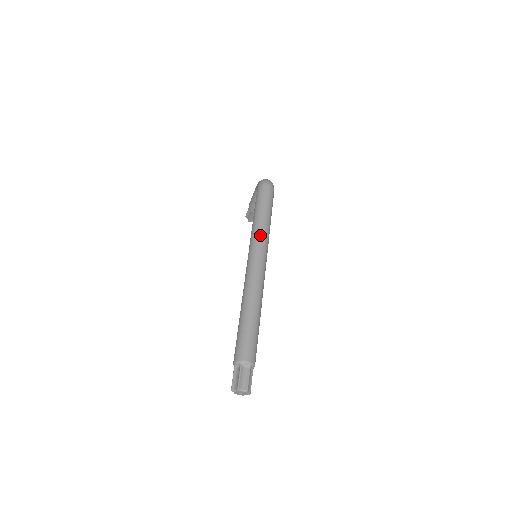
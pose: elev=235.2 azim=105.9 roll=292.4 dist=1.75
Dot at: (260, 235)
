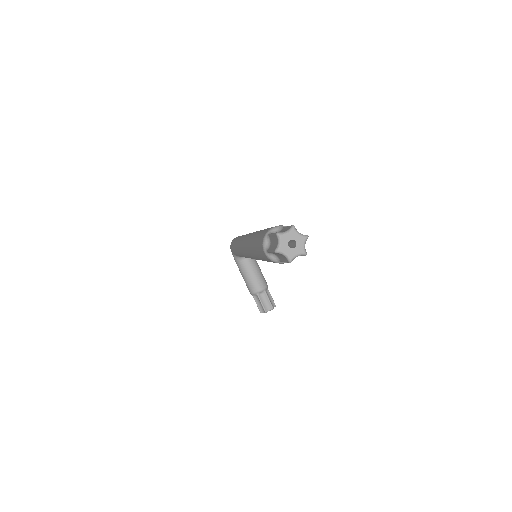
Dot at: occluded
